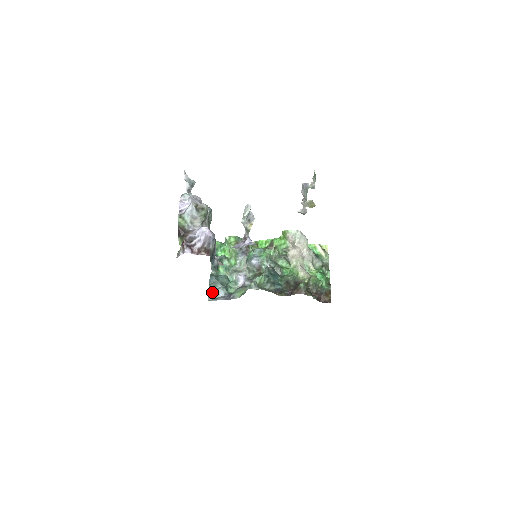
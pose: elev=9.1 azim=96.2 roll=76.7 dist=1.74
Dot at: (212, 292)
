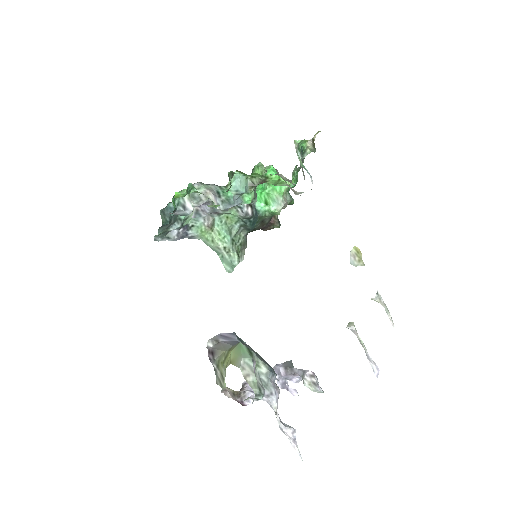
Dot at: (162, 234)
